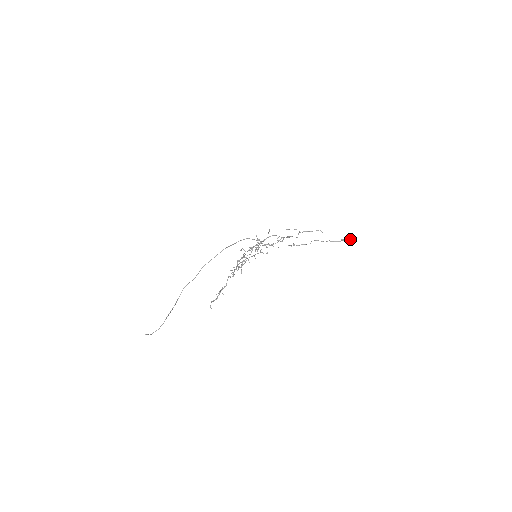
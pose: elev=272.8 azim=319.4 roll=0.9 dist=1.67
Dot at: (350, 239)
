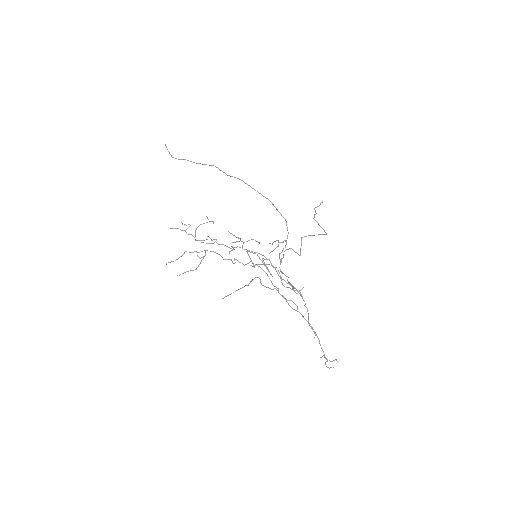
Dot at: (327, 367)
